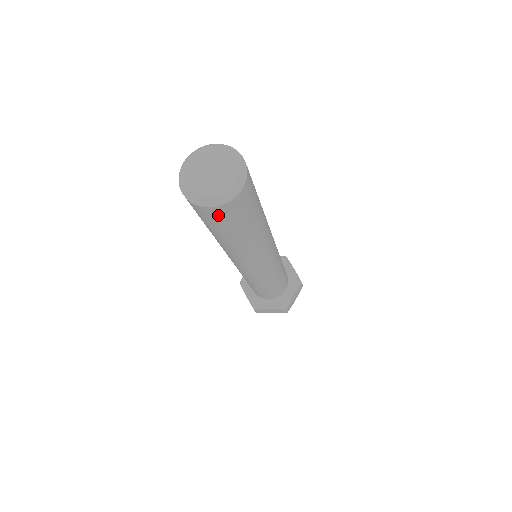
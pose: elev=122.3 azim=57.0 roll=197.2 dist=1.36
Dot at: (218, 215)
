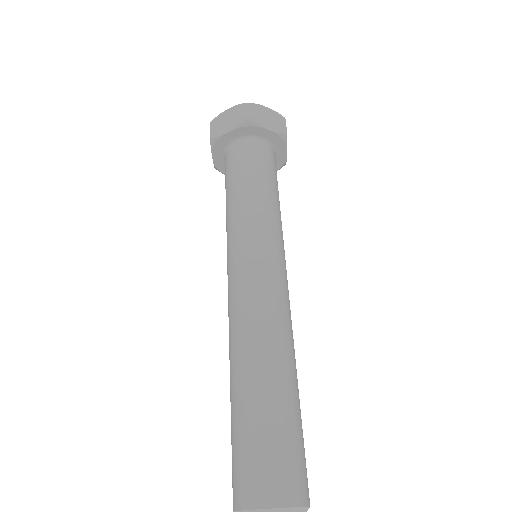
Dot at: occluded
